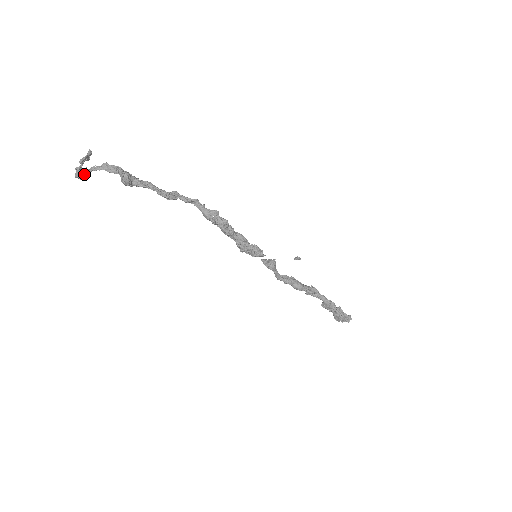
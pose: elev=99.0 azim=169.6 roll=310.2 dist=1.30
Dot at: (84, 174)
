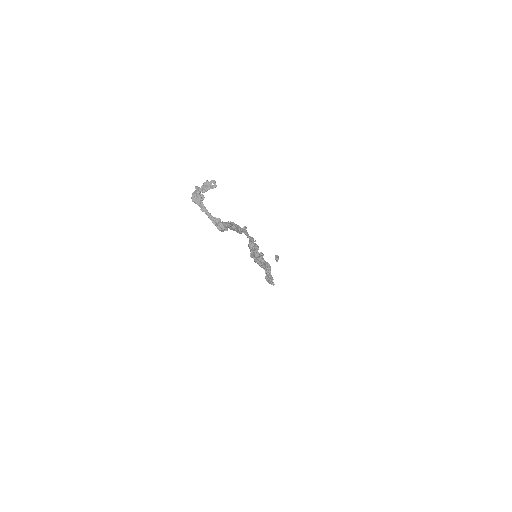
Dot at: (199, 203)
